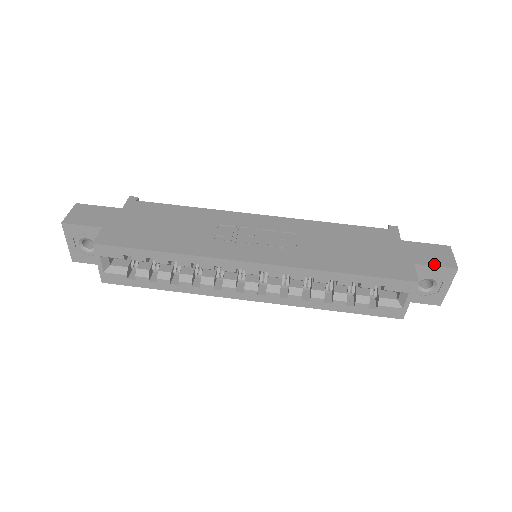
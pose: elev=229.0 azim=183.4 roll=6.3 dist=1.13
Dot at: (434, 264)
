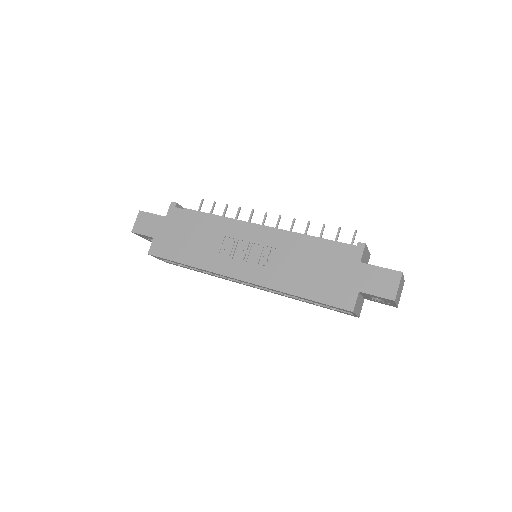
Dot at: (376, 294)
